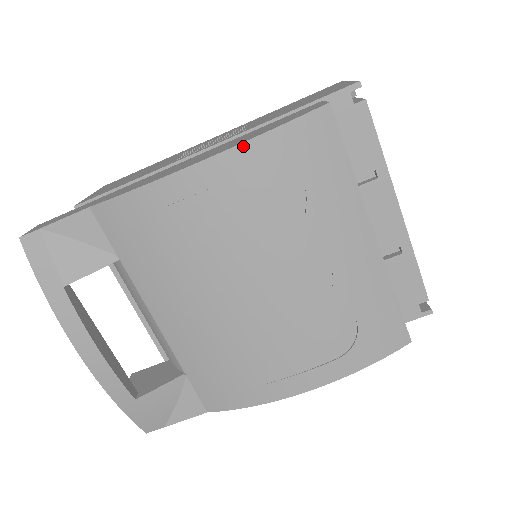
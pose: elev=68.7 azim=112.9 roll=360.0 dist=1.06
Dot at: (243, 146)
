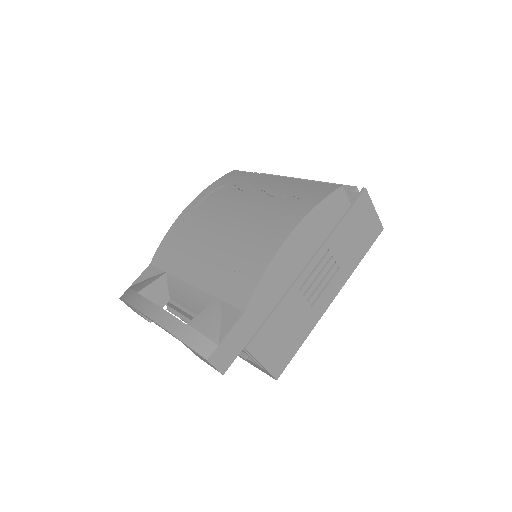
Dot at: (202, 193)
